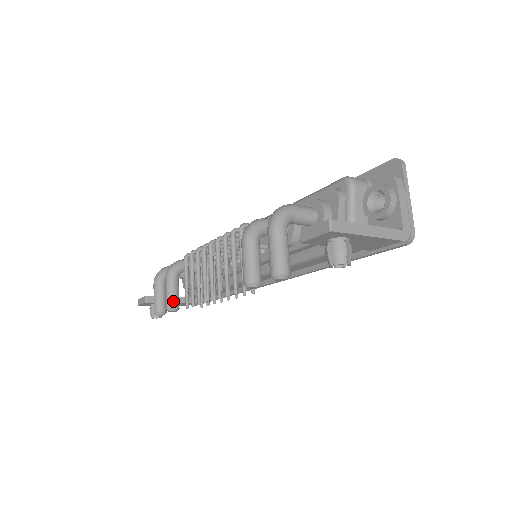
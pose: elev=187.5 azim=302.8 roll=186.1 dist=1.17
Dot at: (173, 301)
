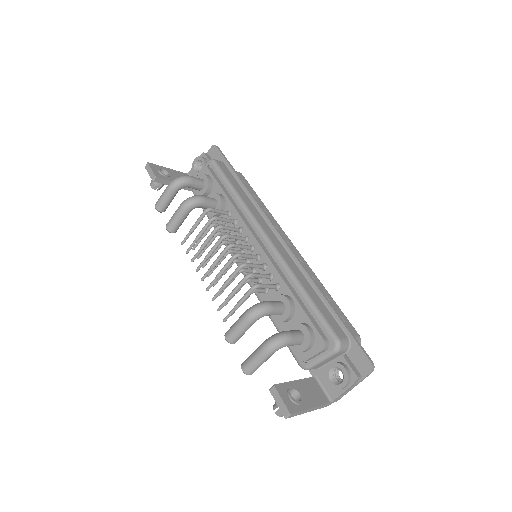
Dot at: (175, 228)
